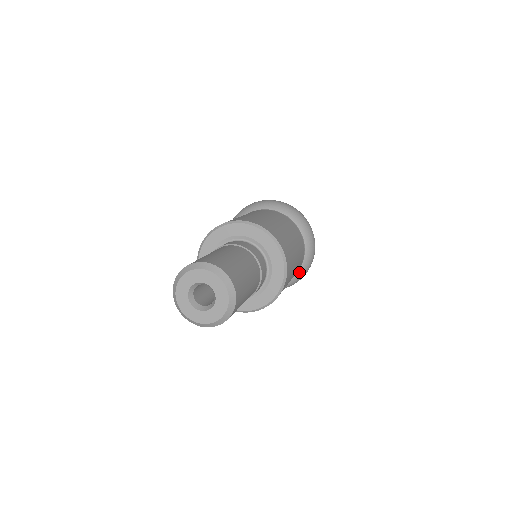
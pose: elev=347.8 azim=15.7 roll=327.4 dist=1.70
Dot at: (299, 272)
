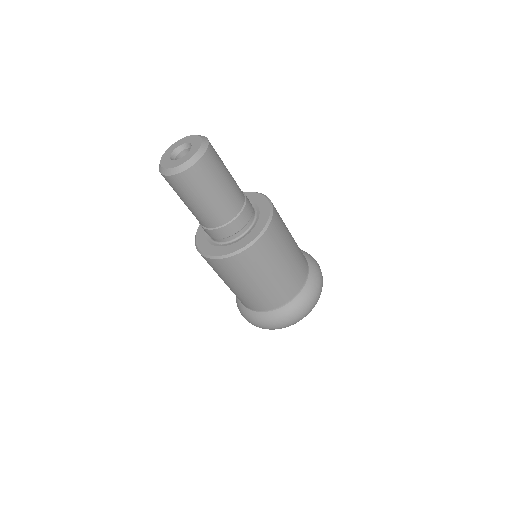
Dot at: (309, 280)
